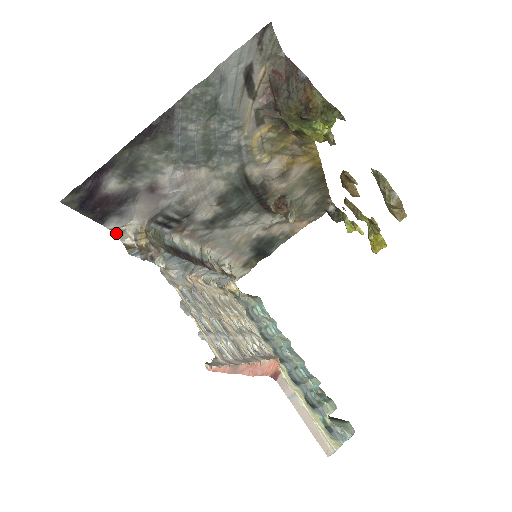
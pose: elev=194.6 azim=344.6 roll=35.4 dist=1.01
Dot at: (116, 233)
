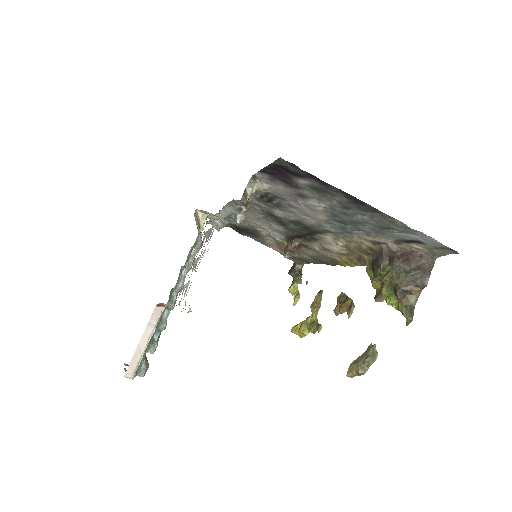
Dot at: (252, 177)
